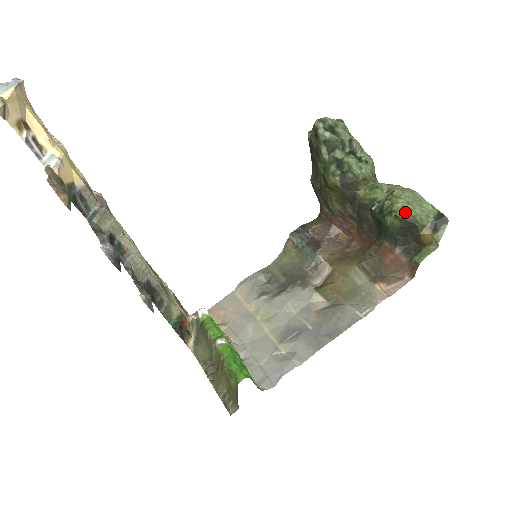
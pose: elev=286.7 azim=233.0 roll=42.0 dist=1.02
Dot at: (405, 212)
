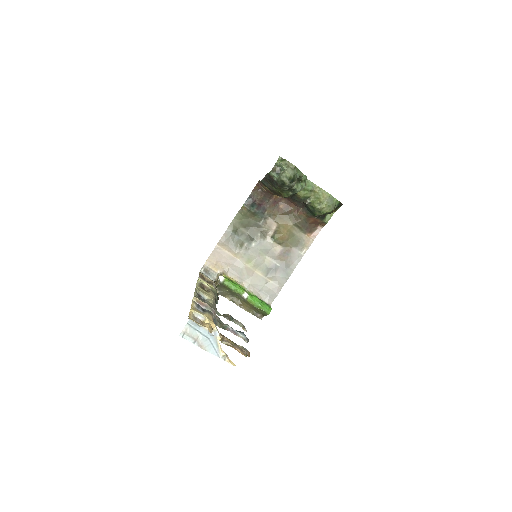
Dot at: (327, 212)
